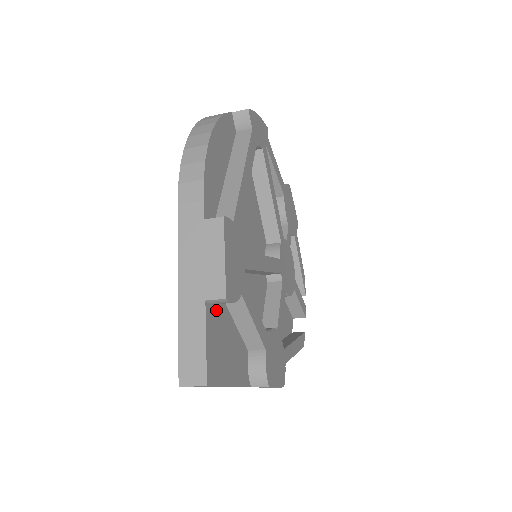
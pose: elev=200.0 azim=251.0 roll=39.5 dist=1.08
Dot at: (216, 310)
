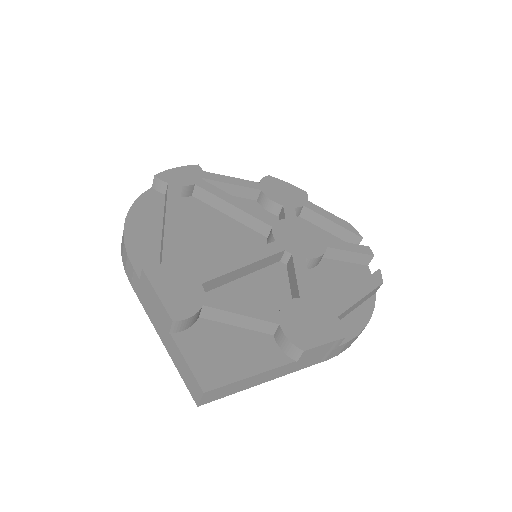
Dot at: (193, 331)
